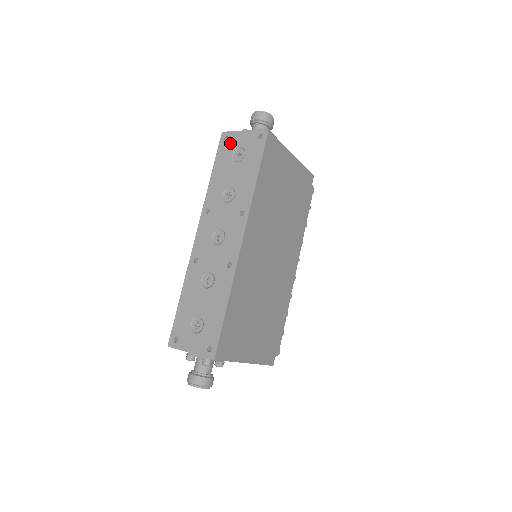
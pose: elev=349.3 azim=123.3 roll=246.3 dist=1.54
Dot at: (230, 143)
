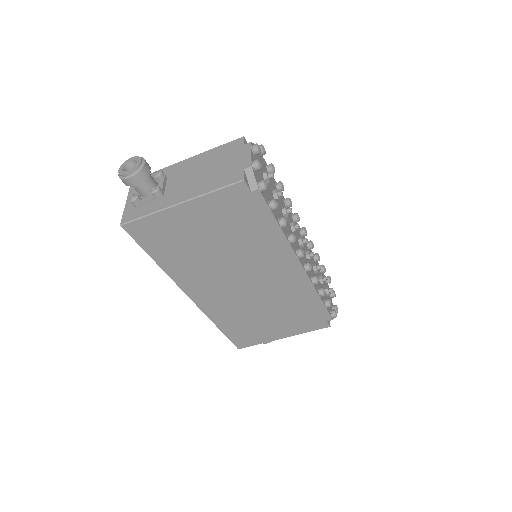
Dot at: occluded
